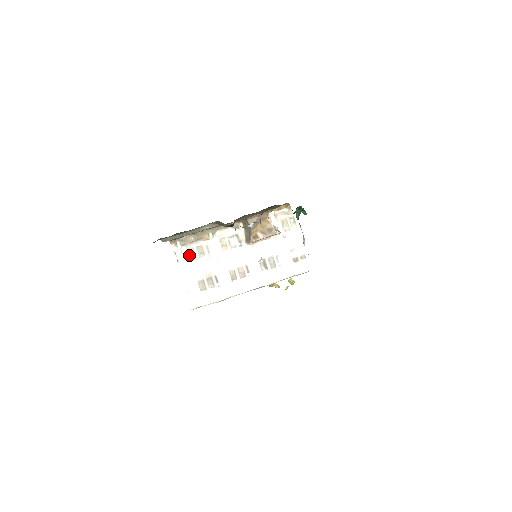
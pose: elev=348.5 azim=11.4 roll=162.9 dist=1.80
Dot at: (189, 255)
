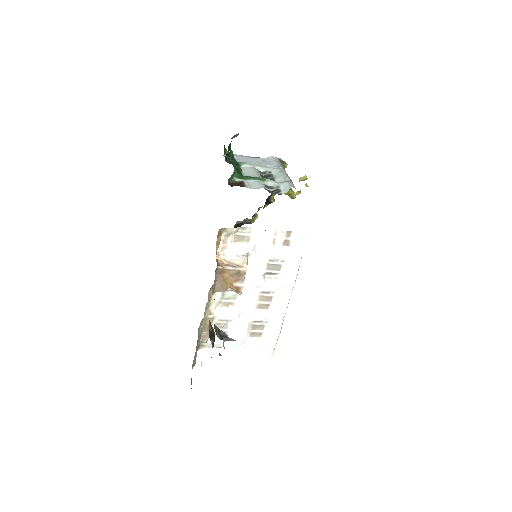
Dot at: occluded
